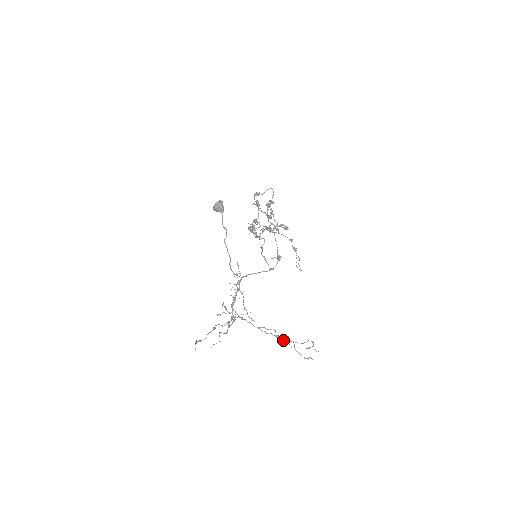
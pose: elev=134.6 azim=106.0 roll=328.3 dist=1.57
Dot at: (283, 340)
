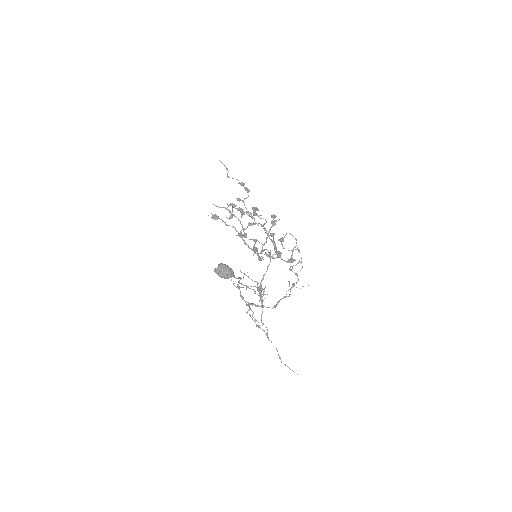
Dot at: occluded
